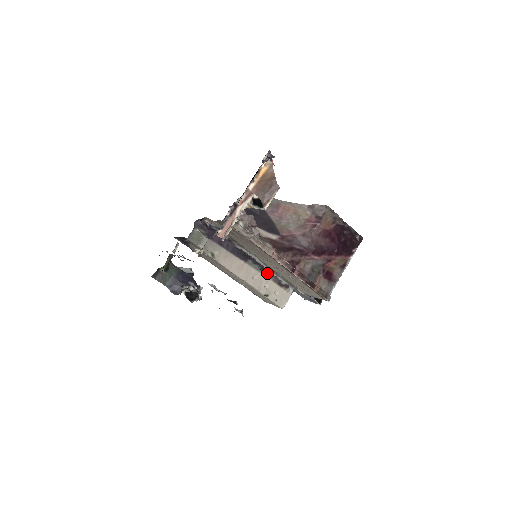
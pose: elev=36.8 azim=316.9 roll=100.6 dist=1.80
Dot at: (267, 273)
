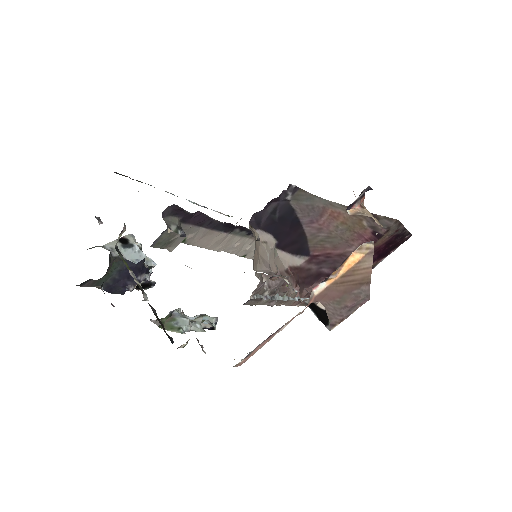
Dot at: occluded
